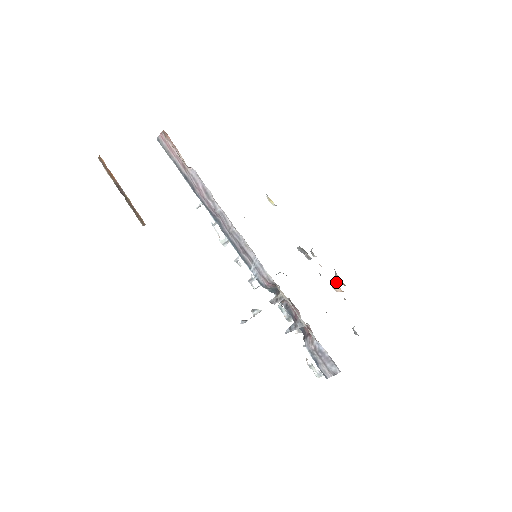
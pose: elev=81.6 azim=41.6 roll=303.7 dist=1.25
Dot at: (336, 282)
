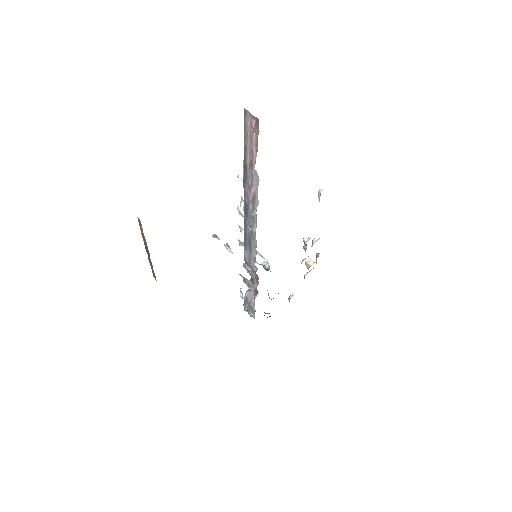
Dot at: (311, 262)
